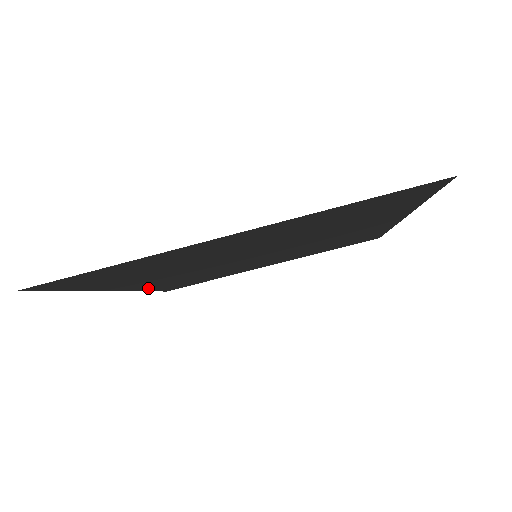
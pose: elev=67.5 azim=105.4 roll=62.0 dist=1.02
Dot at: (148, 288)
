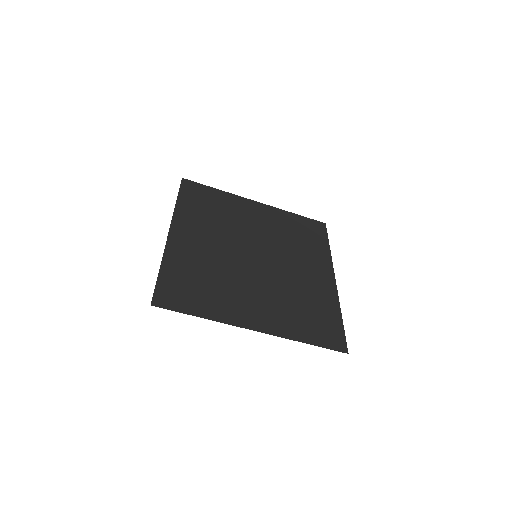
Dot at: (182, 214)
